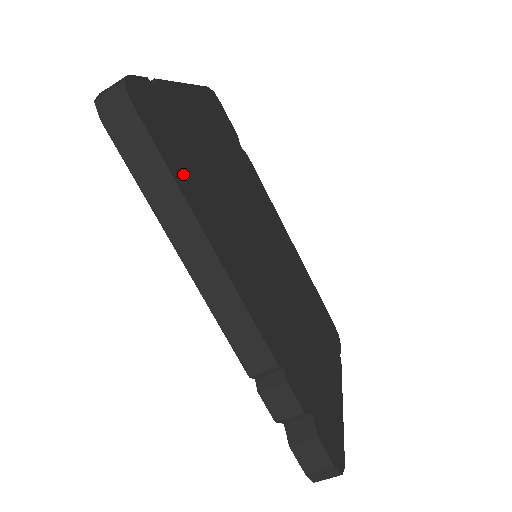
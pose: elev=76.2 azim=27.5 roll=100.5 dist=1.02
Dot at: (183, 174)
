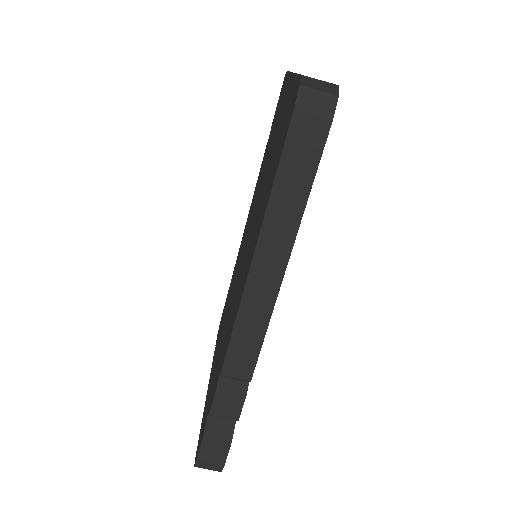
Dot at: occluded
